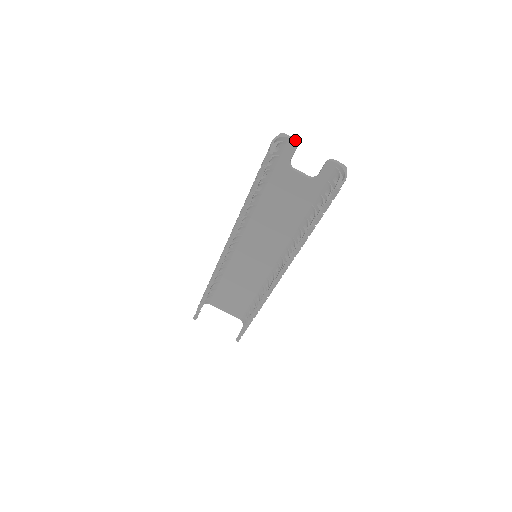
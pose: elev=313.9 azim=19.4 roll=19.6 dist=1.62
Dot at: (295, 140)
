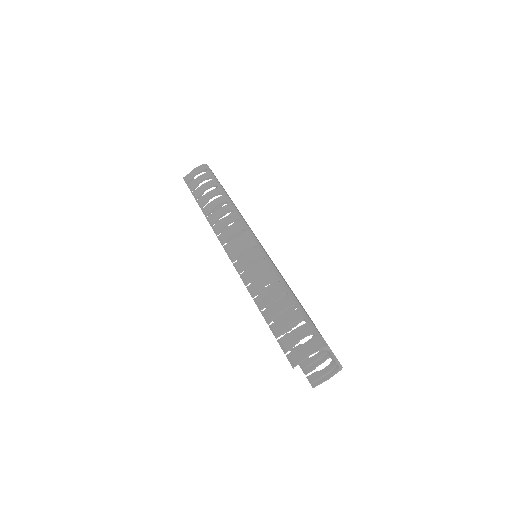
Dot at: occluded
